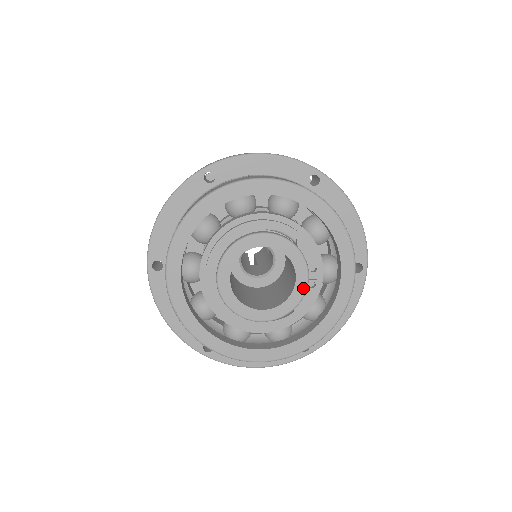
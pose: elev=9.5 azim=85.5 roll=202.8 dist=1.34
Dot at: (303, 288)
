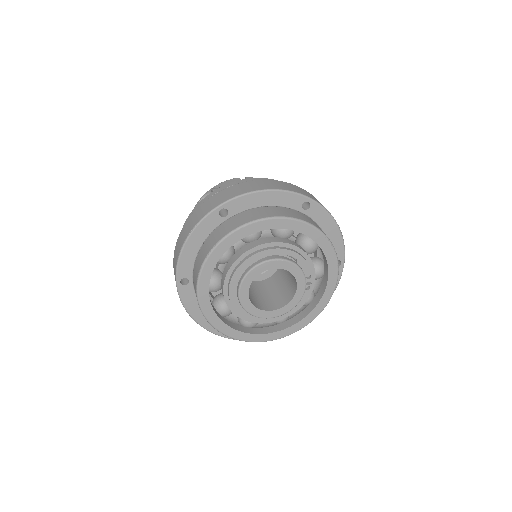
Dot at: (302, 292)
